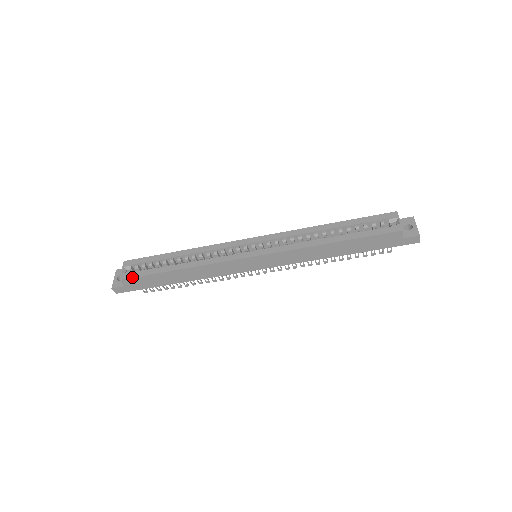
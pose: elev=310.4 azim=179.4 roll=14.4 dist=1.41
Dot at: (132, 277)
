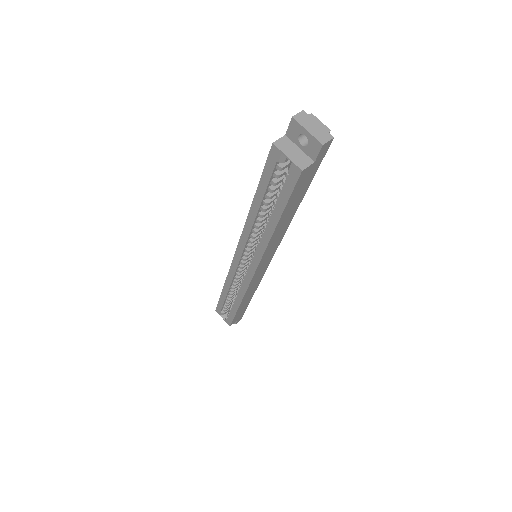
Dot at: (231, 322)
